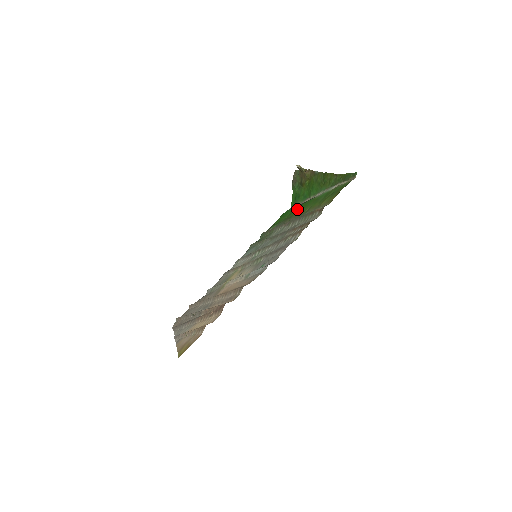
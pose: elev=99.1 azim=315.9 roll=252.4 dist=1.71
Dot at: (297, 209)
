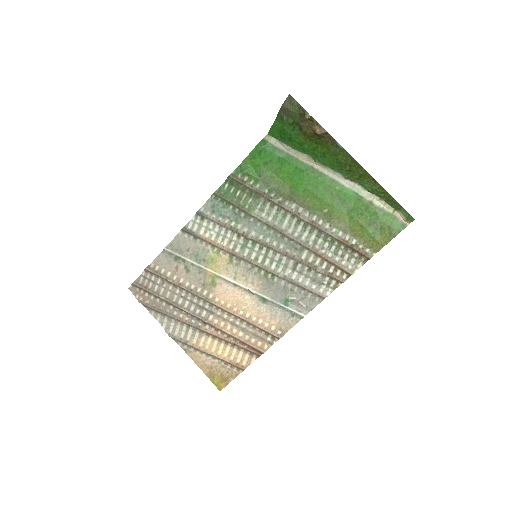
Dot at: (297, 178)
